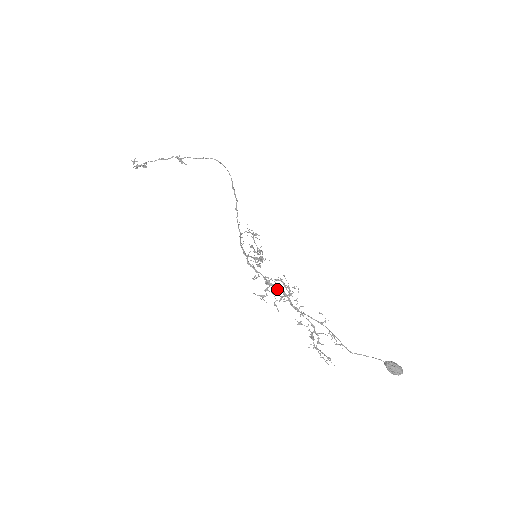
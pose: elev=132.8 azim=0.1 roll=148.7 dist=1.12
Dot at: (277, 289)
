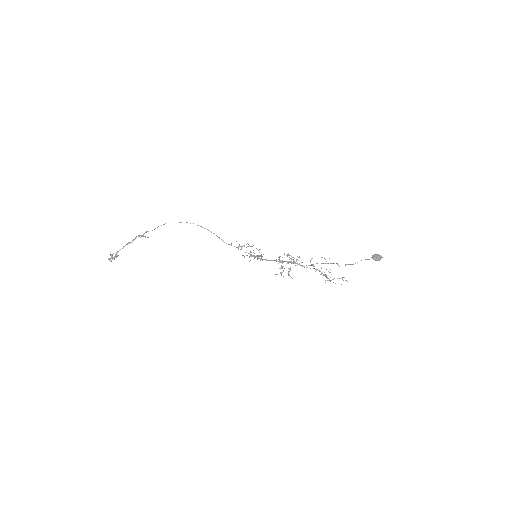
Dot at: (287, 262)
